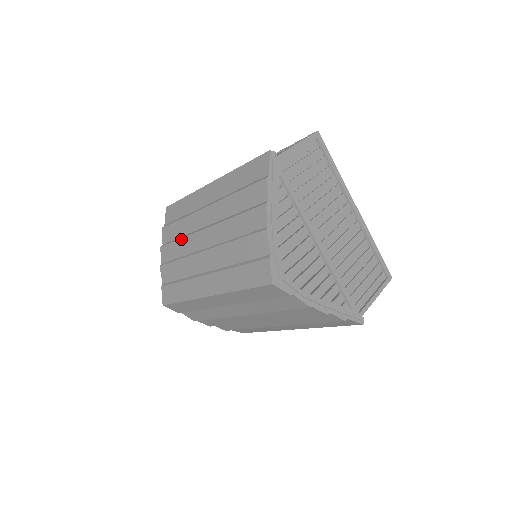
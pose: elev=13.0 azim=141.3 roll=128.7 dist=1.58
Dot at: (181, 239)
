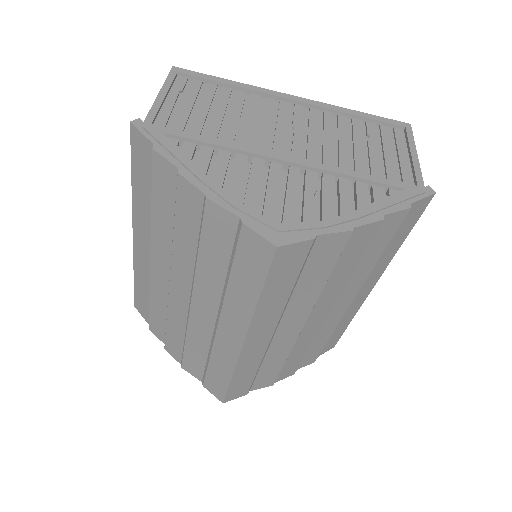
Dot at: (167, 319)
